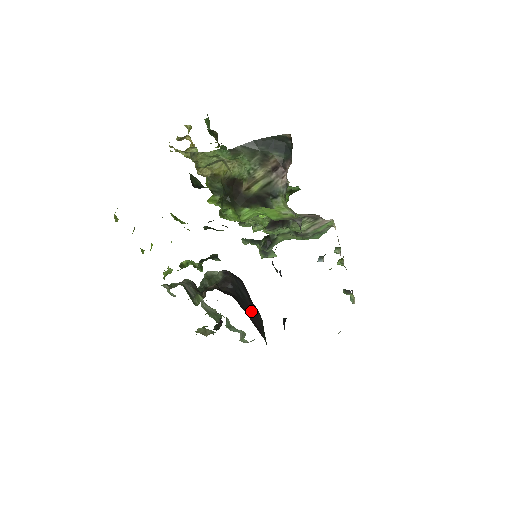
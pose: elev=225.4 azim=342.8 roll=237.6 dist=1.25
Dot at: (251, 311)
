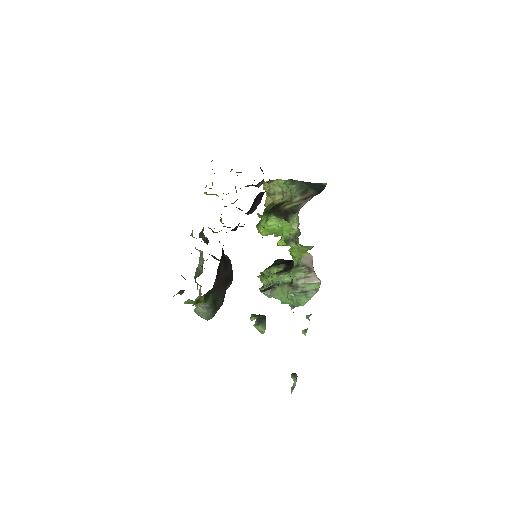
Dot at: (223, 272)
